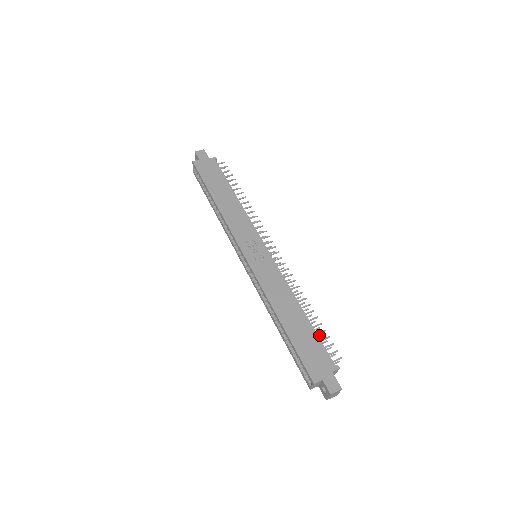
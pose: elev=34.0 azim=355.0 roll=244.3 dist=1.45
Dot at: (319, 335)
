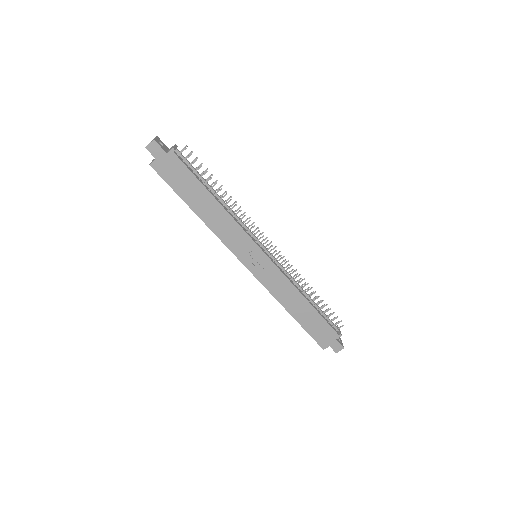
Dot at: (324, 306)
